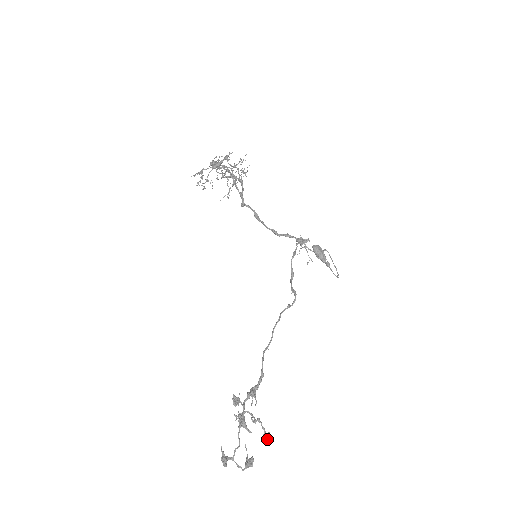
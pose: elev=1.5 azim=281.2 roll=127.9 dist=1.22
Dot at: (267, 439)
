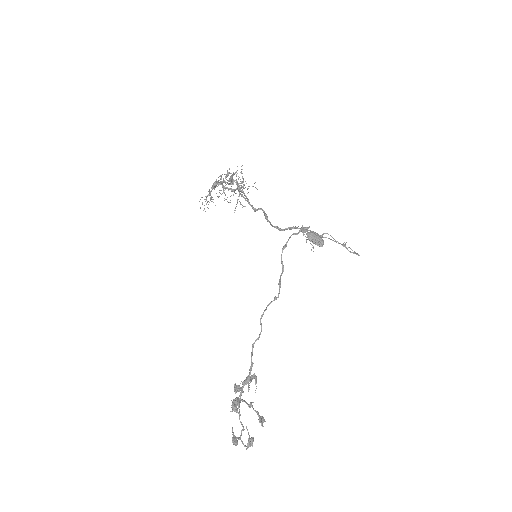
Dot at: (259, 422)
